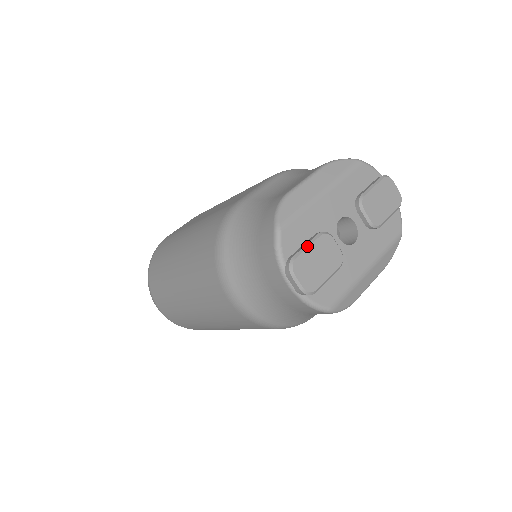
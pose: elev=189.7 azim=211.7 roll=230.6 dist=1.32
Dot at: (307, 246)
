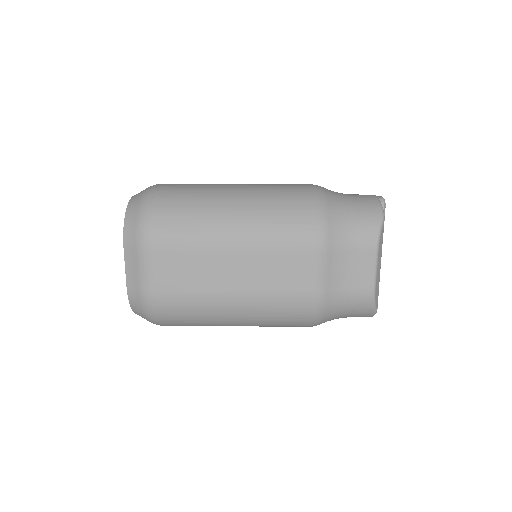
Dot at: occluded
